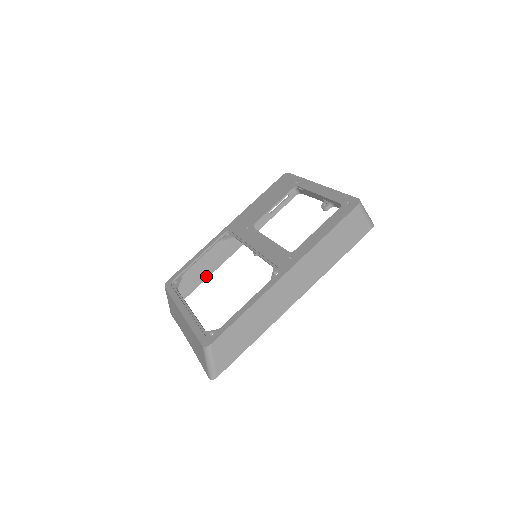
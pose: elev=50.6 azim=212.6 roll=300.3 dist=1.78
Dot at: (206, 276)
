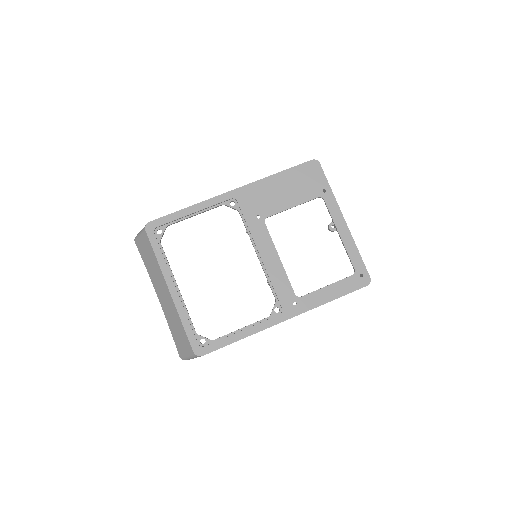
Dot at: occluded
